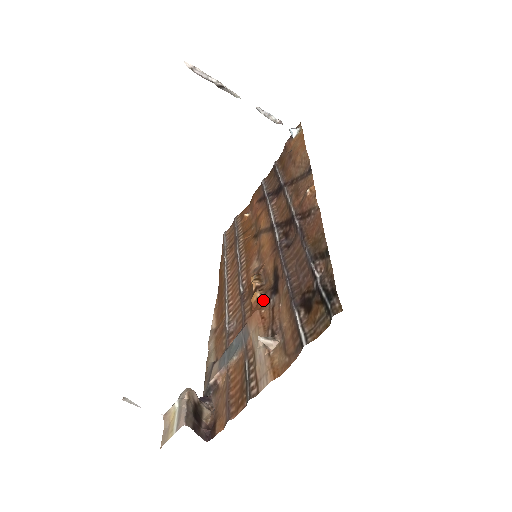
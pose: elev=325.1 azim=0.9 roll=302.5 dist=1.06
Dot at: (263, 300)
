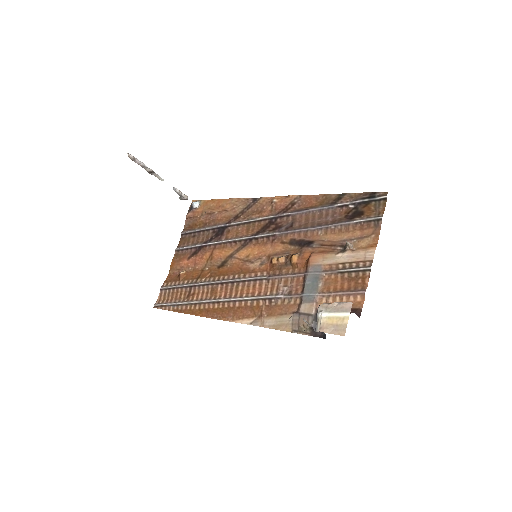
Dot at: (306, 252)
